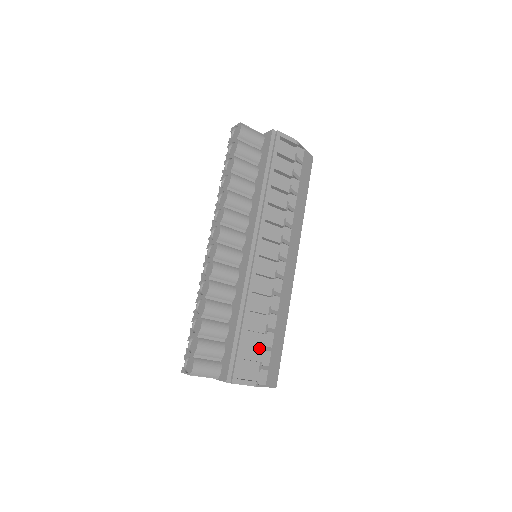
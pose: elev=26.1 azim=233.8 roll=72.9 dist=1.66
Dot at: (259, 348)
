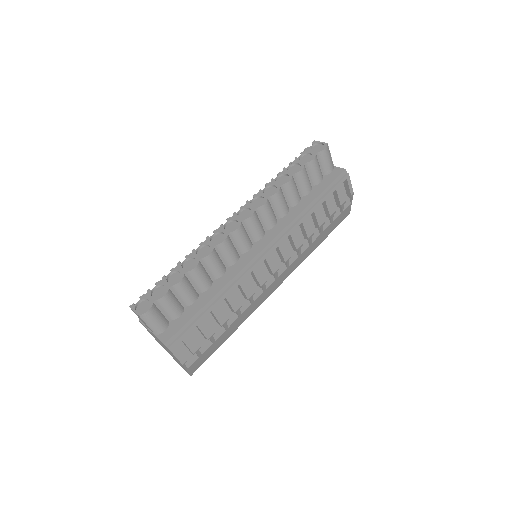
Dot at: (209, 334)
